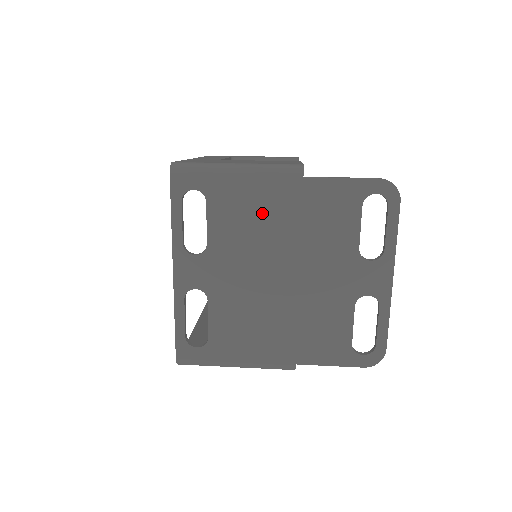
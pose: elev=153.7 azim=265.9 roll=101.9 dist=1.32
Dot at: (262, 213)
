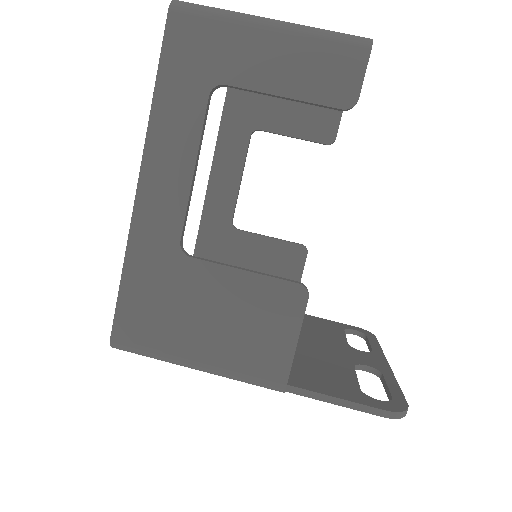
Dot at: occluded
